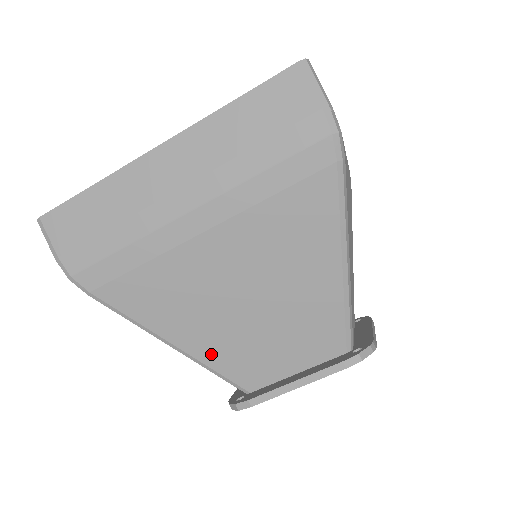
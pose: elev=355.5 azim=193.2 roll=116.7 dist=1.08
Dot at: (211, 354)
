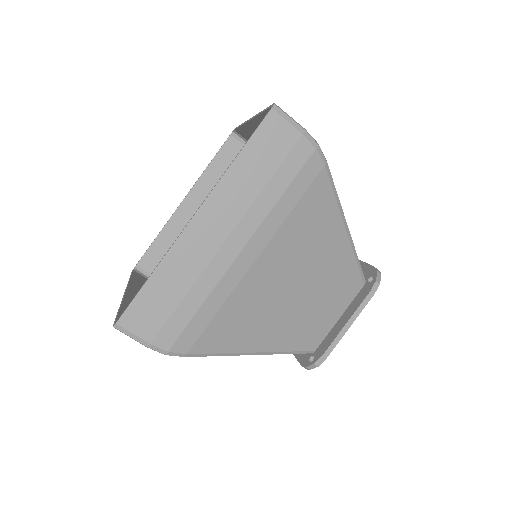
Dot at: (283, 342)
